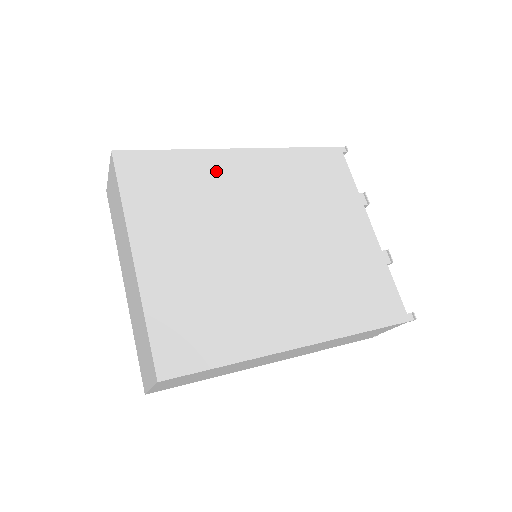
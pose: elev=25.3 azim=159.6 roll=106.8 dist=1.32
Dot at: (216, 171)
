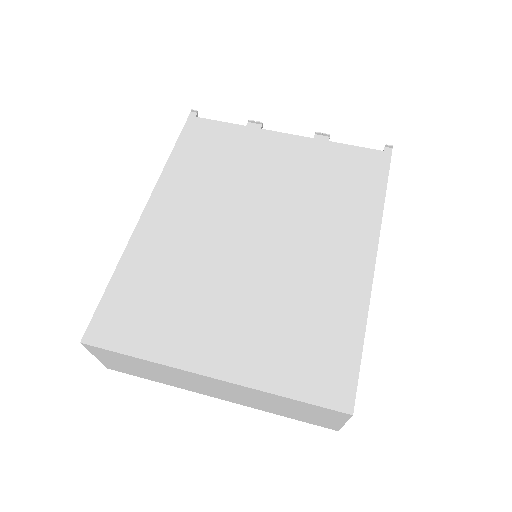
Dot at: (157, 248)
